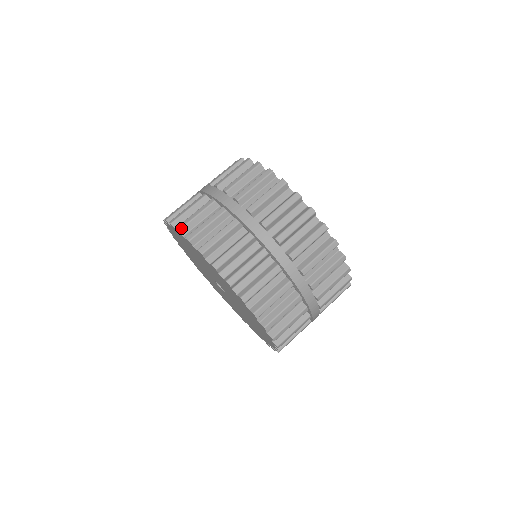
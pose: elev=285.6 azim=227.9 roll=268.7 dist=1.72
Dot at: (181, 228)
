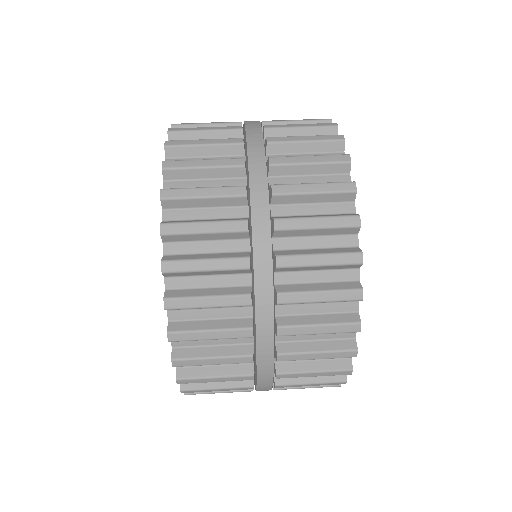
Dot at: (170, 145)
